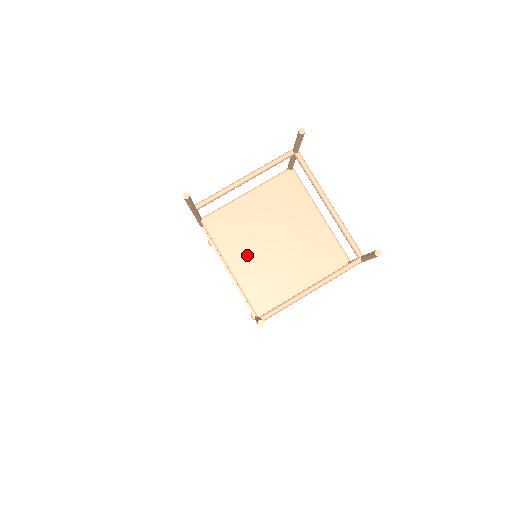
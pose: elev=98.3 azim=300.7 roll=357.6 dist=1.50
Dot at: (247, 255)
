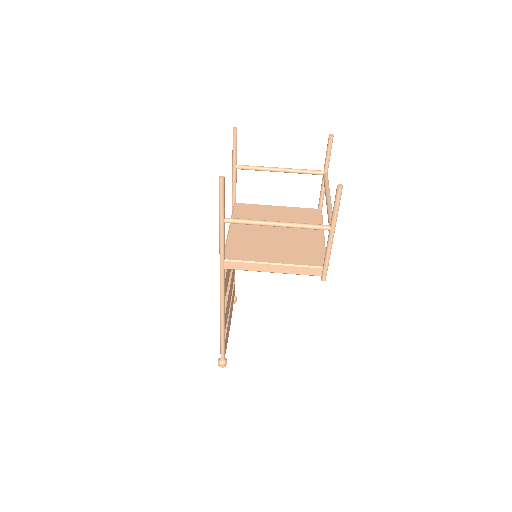
Dot at: (249, 228)
